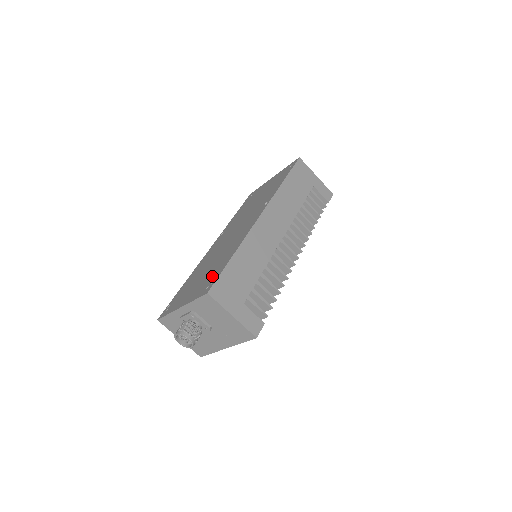
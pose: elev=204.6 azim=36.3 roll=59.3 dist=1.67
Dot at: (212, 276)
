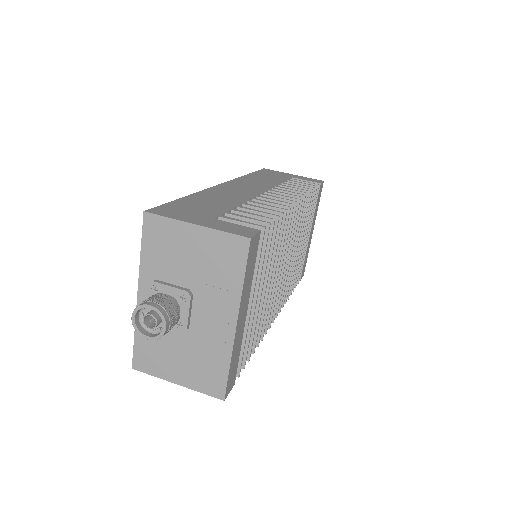
Dot at: occluded
